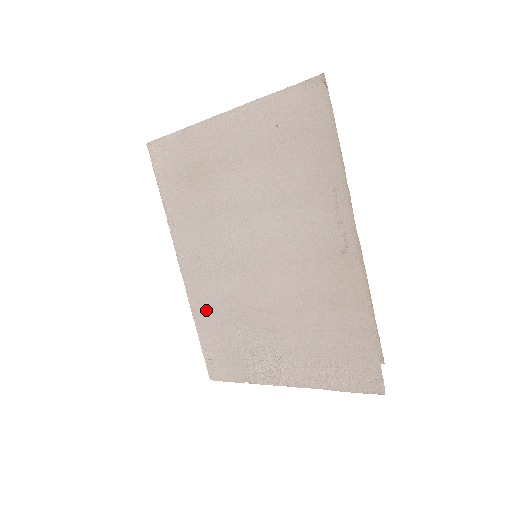
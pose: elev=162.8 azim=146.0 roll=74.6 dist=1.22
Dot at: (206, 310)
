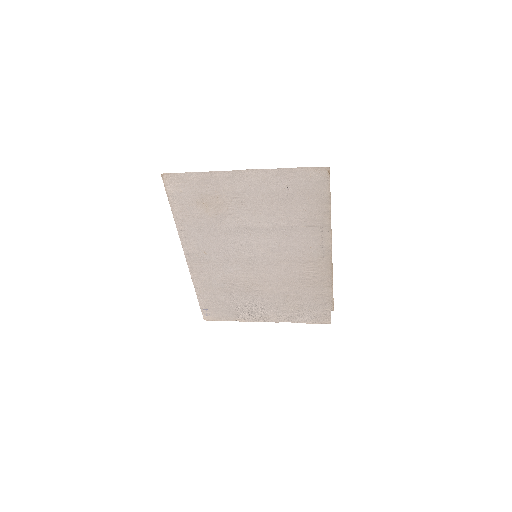
Dot at: (207, 283)
